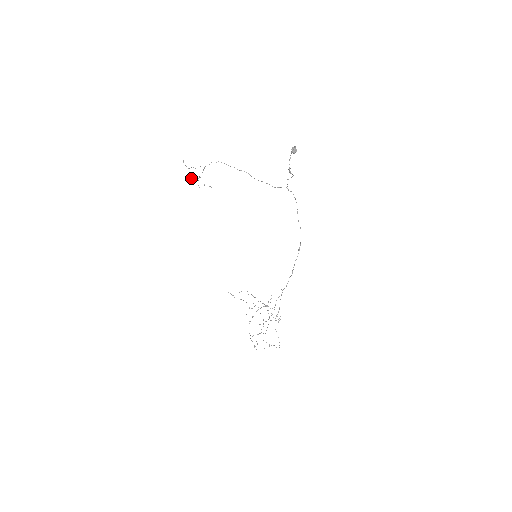
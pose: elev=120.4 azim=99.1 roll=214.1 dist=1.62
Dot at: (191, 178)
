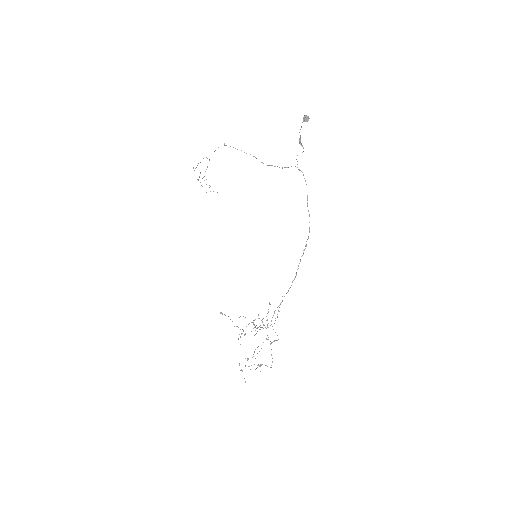
Dot at: (197, 179)
